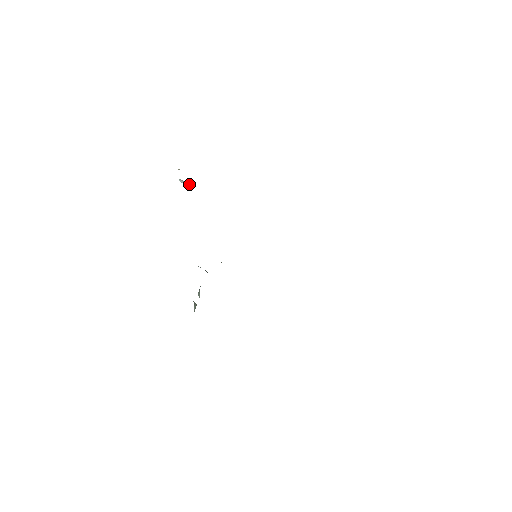
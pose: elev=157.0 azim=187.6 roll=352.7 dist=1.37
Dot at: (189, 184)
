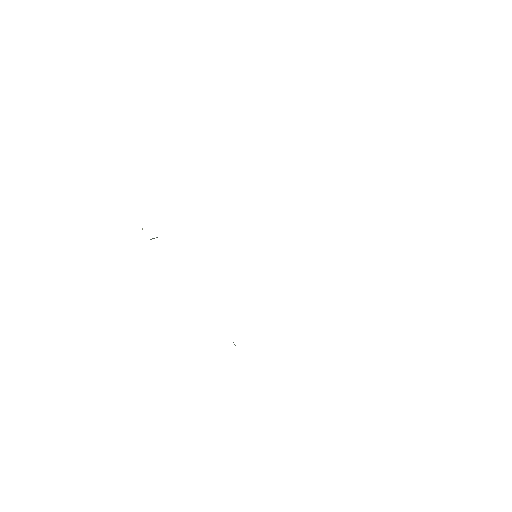
Dot at: occluded
